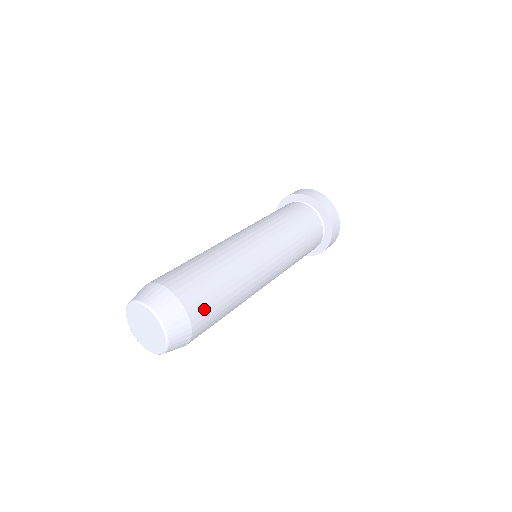
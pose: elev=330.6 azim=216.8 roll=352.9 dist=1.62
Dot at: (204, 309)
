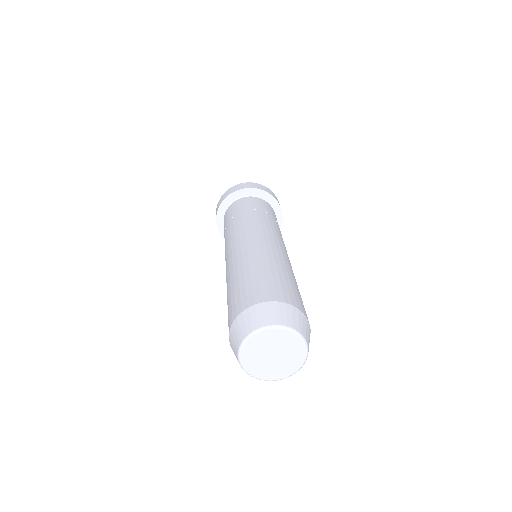
Dot at: (304, 309)
